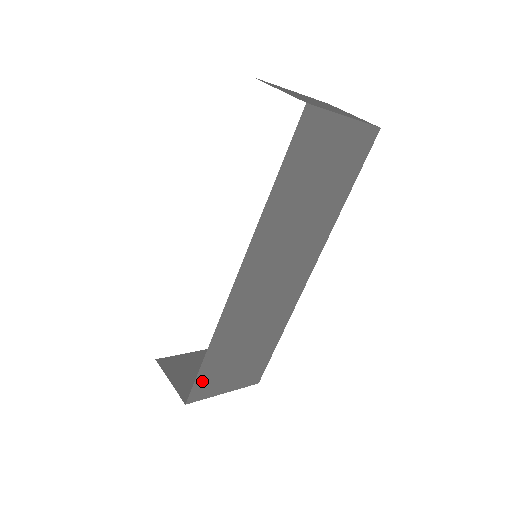
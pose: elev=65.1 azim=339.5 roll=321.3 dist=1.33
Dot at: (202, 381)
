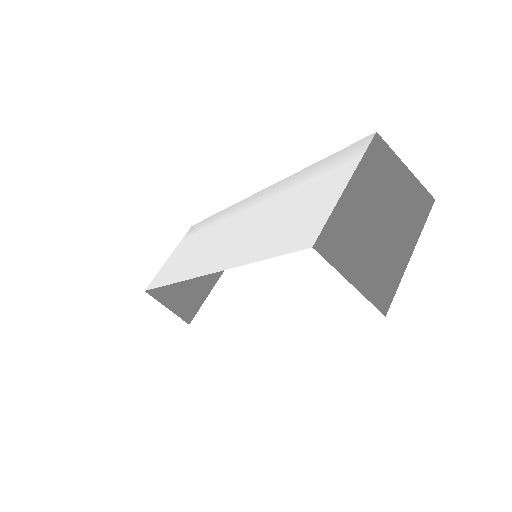
Dot at: occluded
